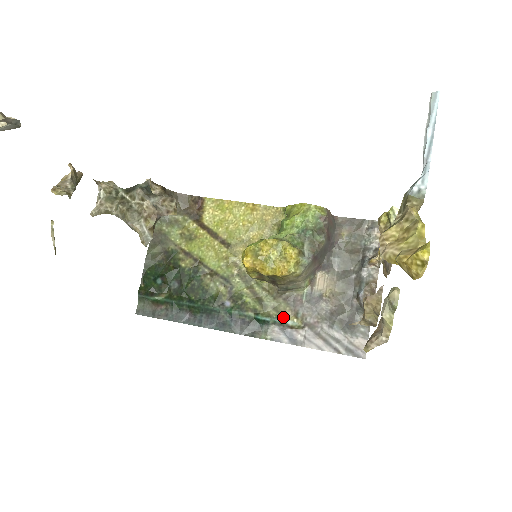
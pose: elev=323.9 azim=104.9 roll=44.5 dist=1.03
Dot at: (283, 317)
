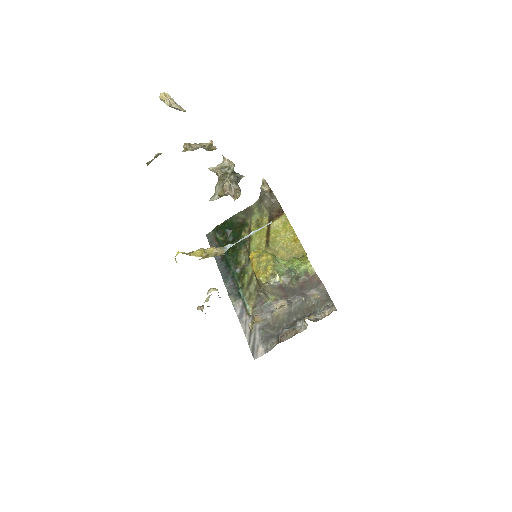
Dot at: (248, 301)
